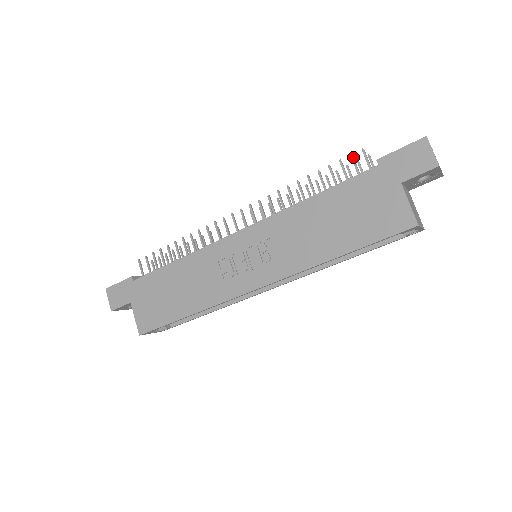
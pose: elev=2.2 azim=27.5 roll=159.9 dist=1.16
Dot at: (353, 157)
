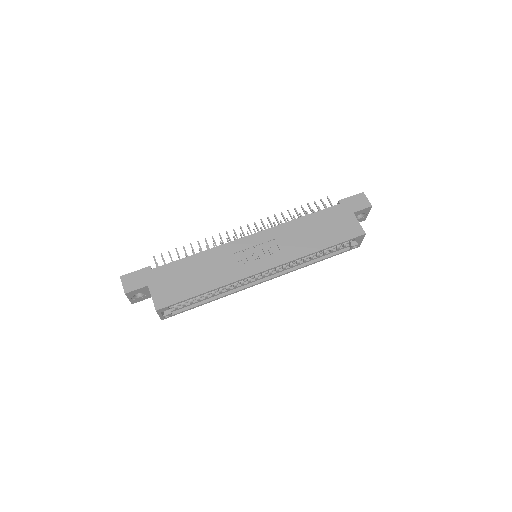
Dot at: occluded
